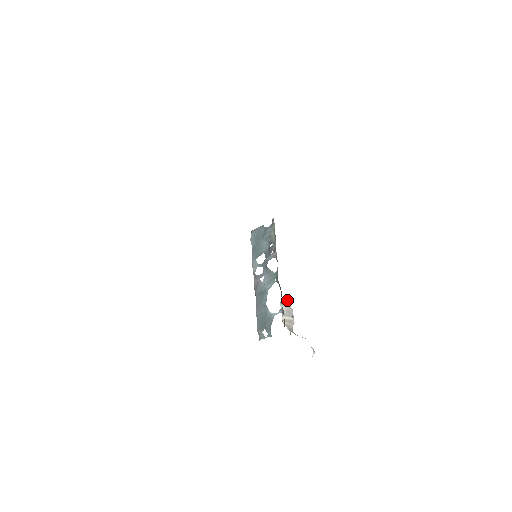
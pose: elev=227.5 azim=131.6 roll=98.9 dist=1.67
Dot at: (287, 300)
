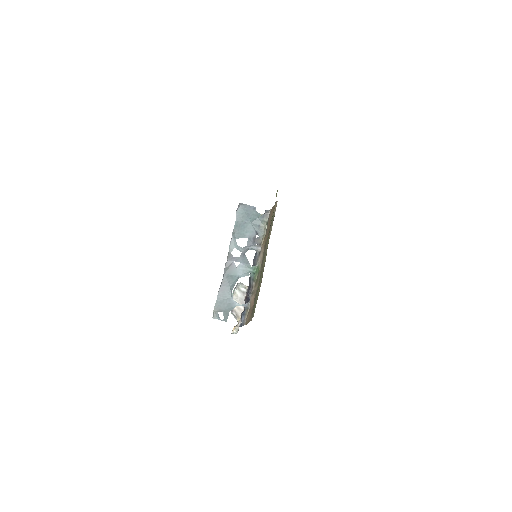
Dot at: (246, 291)
